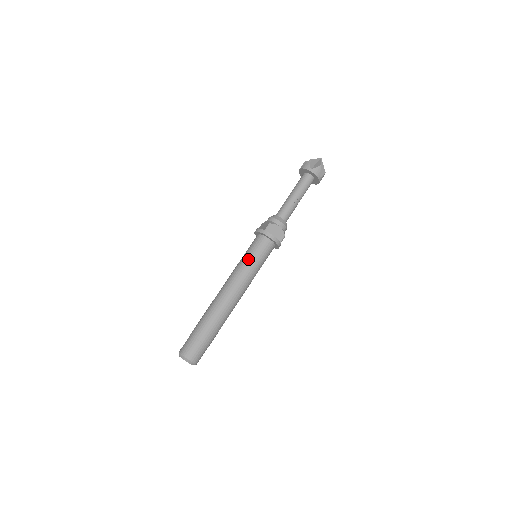
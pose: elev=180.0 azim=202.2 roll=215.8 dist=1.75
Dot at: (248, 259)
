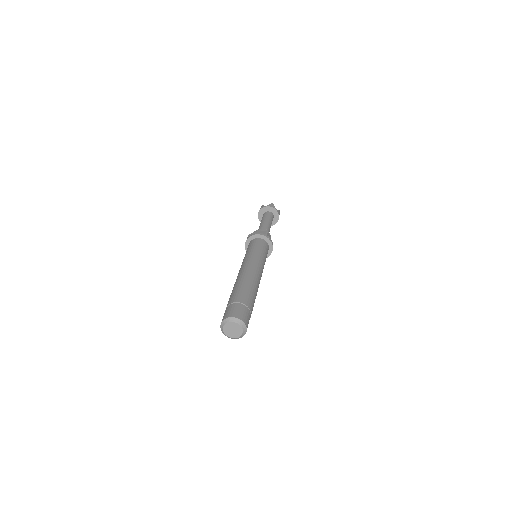
Dot at: (260, 252)
